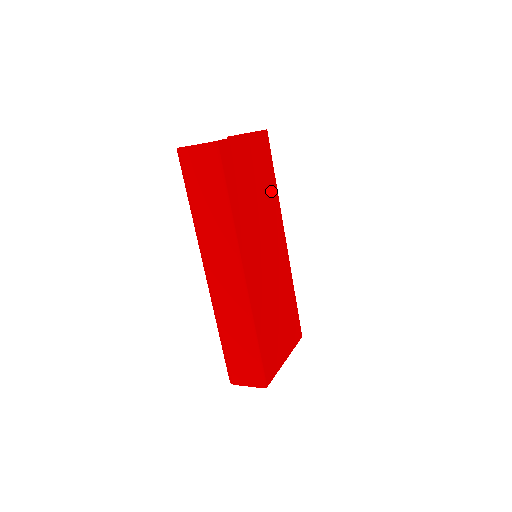
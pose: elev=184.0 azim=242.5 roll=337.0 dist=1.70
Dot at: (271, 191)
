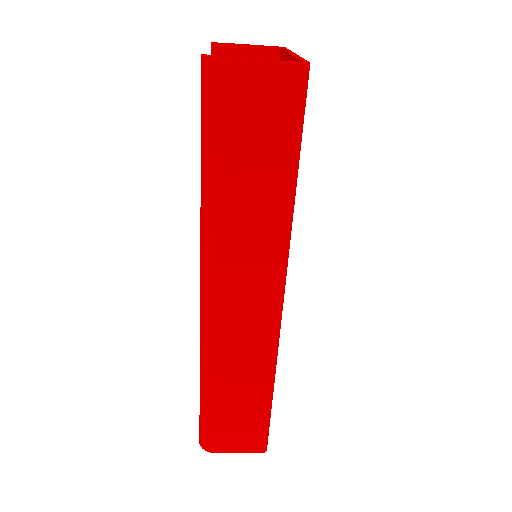
Dot at: occluded
